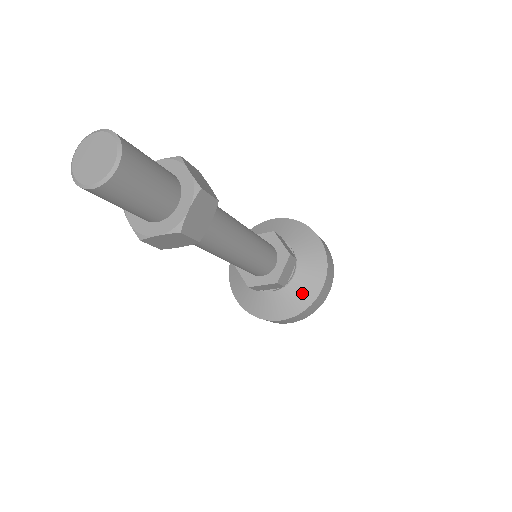
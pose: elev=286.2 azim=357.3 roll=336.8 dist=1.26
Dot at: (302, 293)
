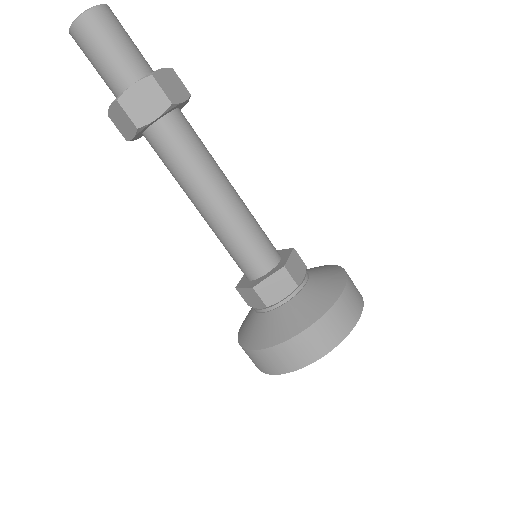
Dot at: (281, 325)
